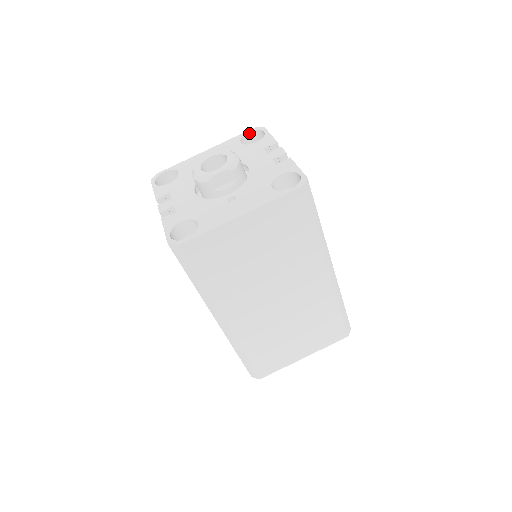
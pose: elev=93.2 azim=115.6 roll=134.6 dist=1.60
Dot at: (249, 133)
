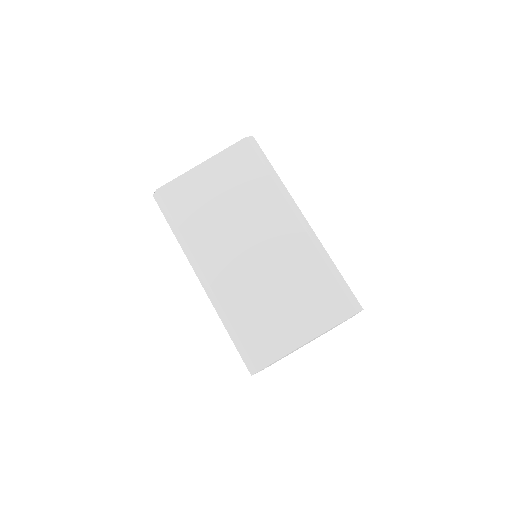
Dot at: occluded
